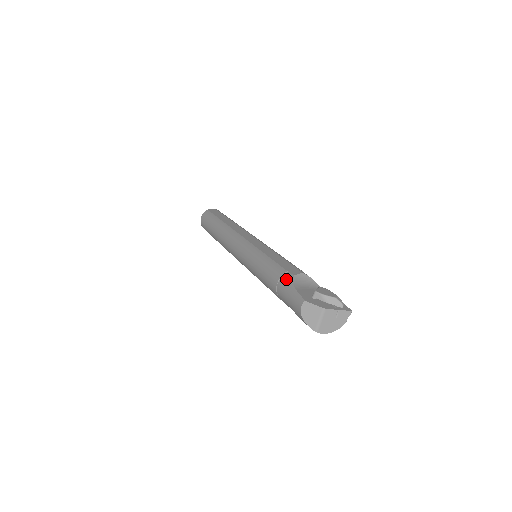
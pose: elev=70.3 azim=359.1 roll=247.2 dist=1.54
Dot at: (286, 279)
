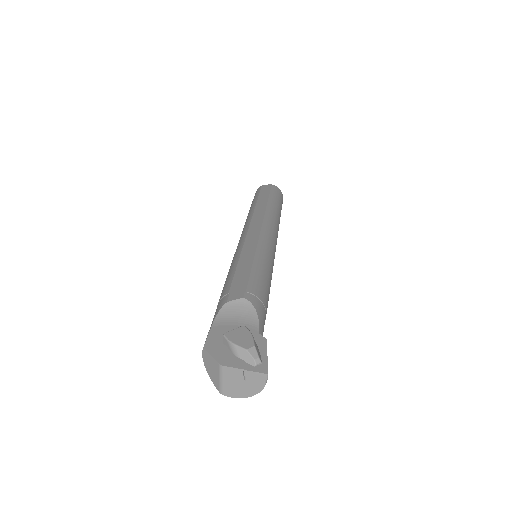
Dot at: (218, 305)
